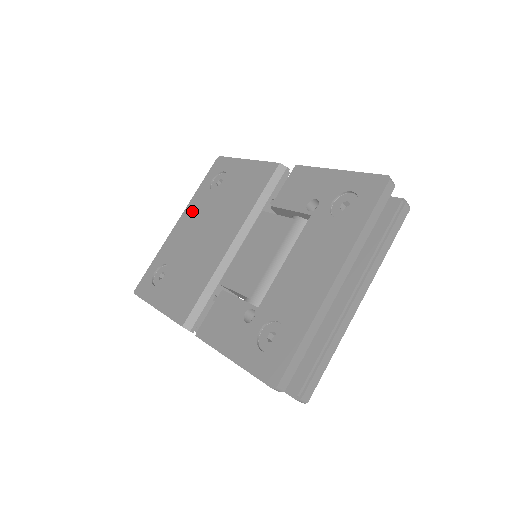
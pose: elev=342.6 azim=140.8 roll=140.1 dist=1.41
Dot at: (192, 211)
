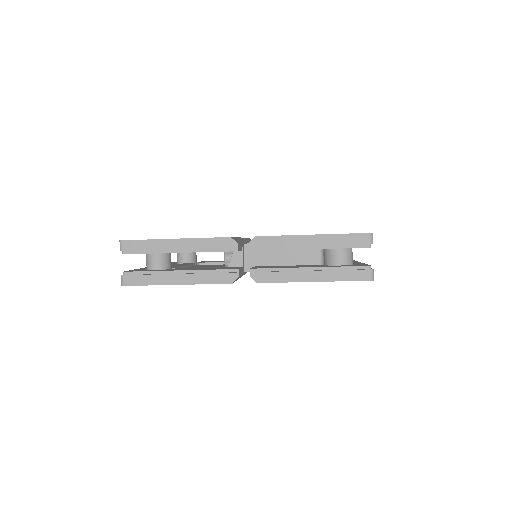
Dot at: occluded
